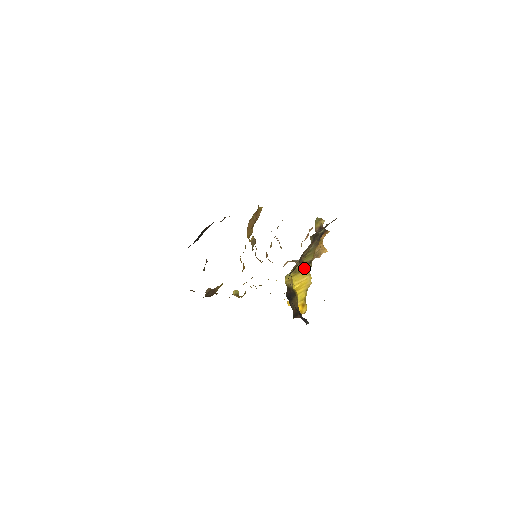
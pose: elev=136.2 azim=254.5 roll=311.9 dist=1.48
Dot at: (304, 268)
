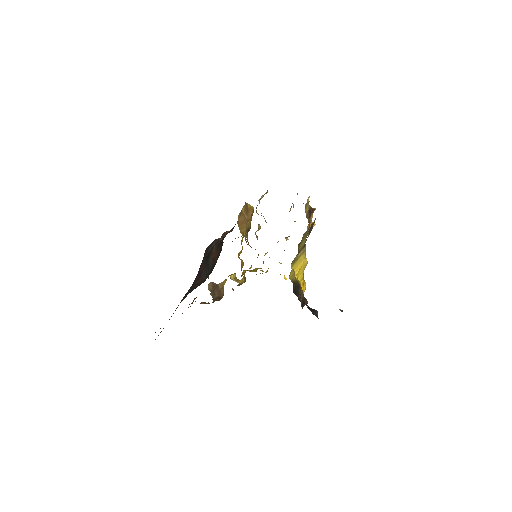
Dot at: (300, 253)
